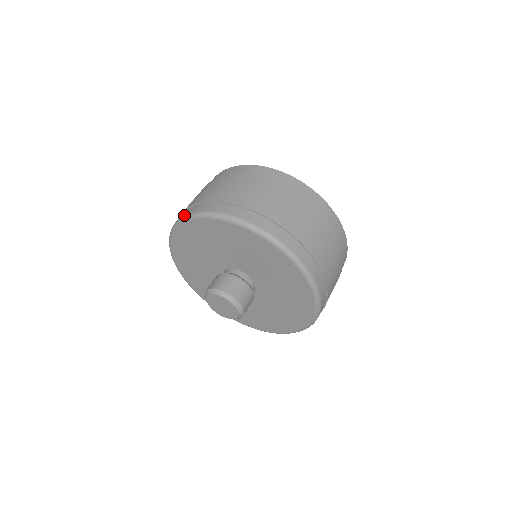
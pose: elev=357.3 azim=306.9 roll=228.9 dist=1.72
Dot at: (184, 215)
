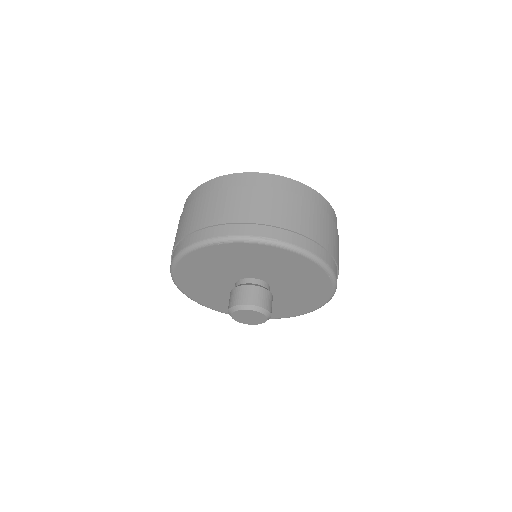
Dot at: (215, 237)
